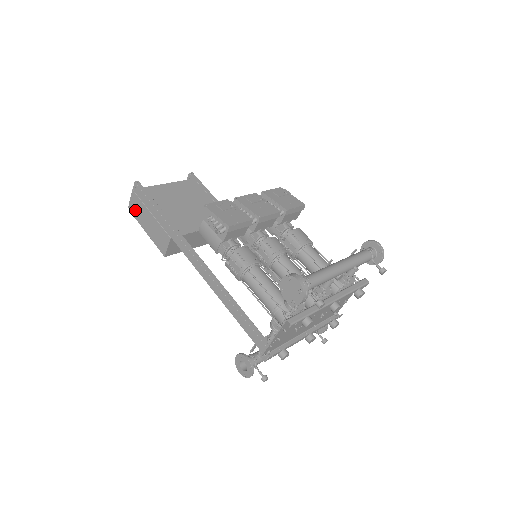
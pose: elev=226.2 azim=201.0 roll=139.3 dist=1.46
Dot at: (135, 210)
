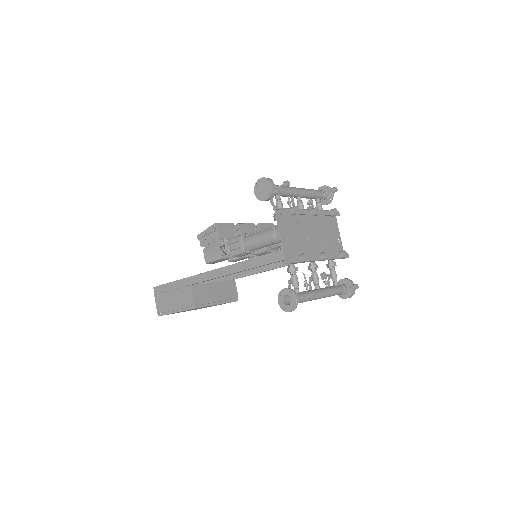
Dot at: (162, 307)
